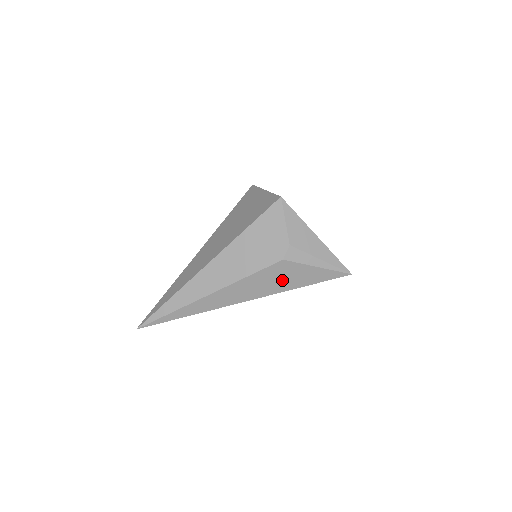
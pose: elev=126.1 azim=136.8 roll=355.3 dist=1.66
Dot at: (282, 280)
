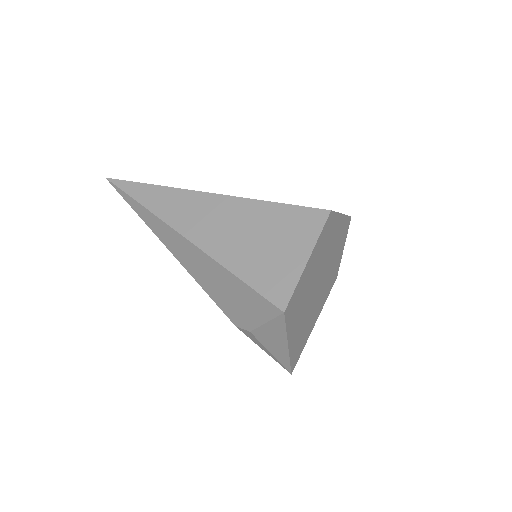
Dot at: occluded
